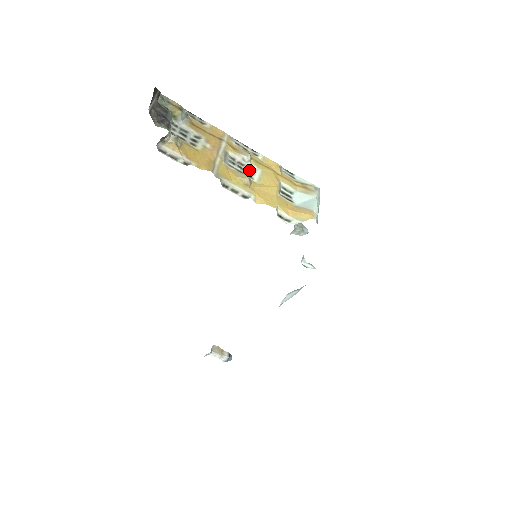
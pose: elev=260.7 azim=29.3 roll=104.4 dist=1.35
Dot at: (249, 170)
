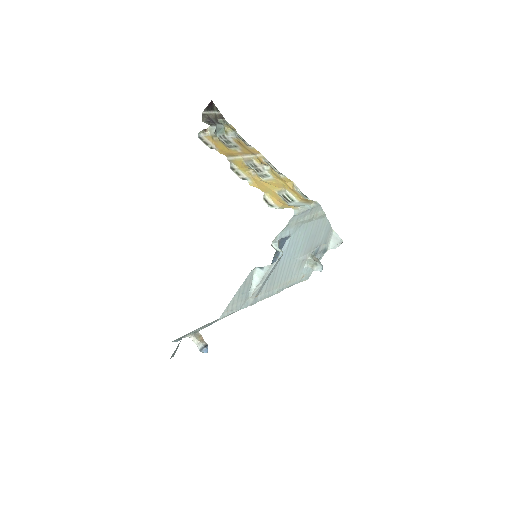
Dot at: (264, 175)
